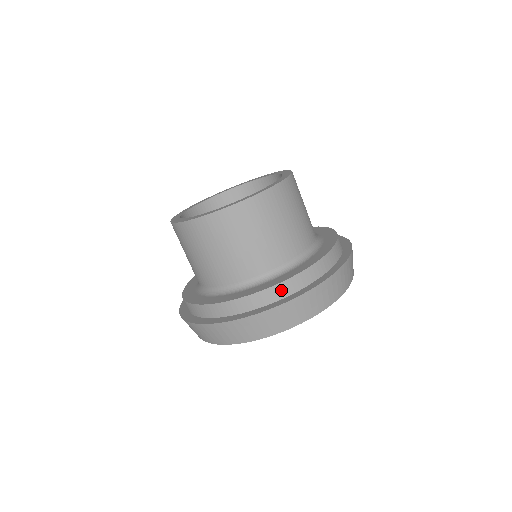
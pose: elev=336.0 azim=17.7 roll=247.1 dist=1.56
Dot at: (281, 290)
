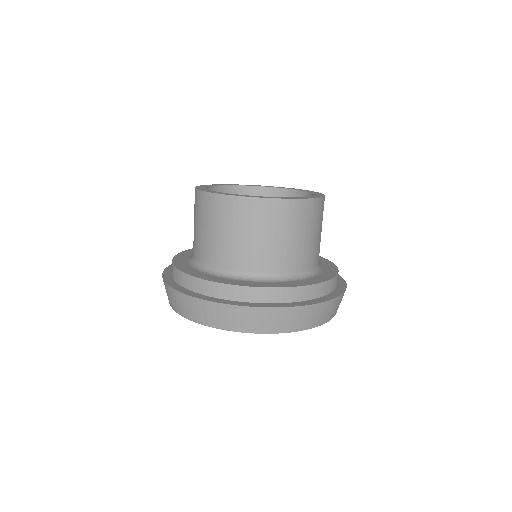
Dot at: (248, 294)
